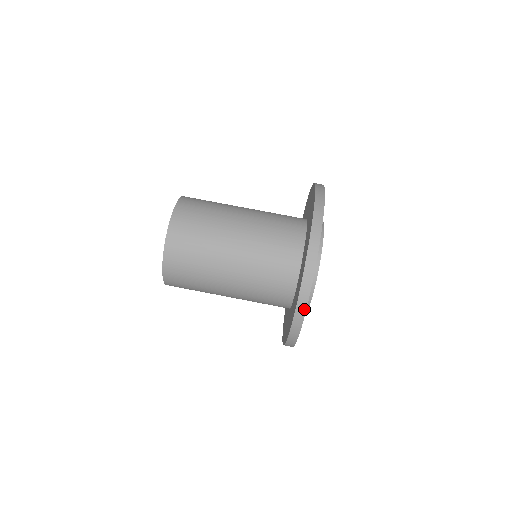
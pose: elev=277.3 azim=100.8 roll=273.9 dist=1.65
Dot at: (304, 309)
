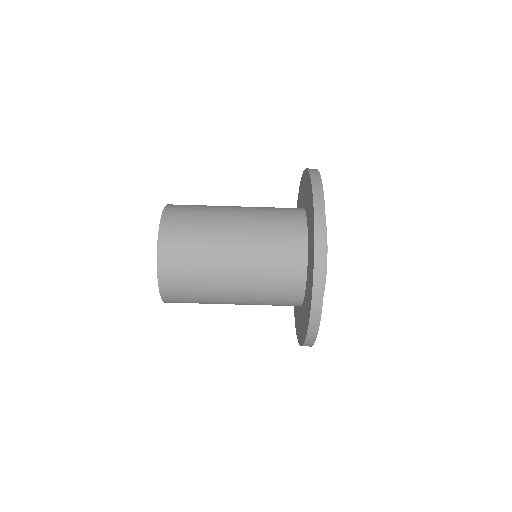
Dot at: occluded
